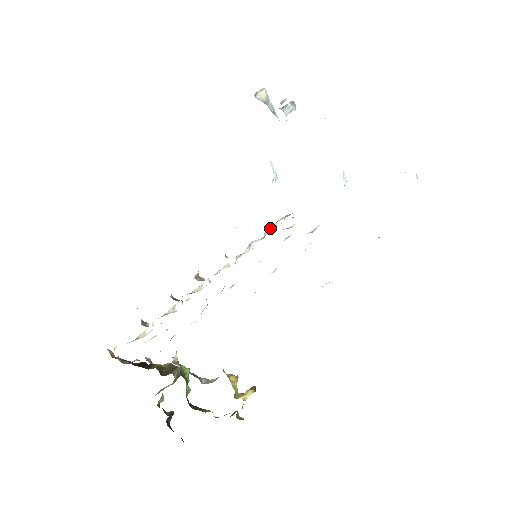
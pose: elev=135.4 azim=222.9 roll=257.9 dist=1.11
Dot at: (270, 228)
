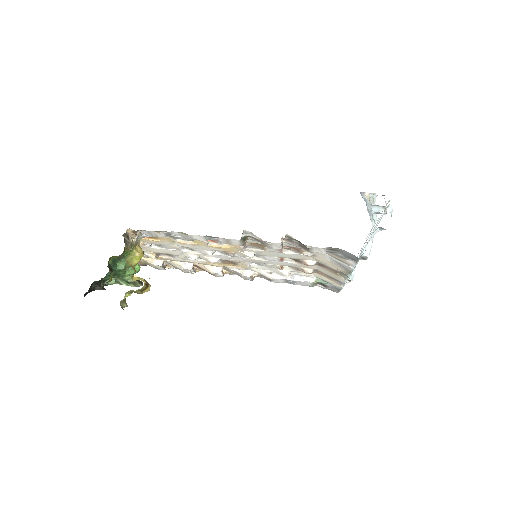
Dot at: (298, 277)
